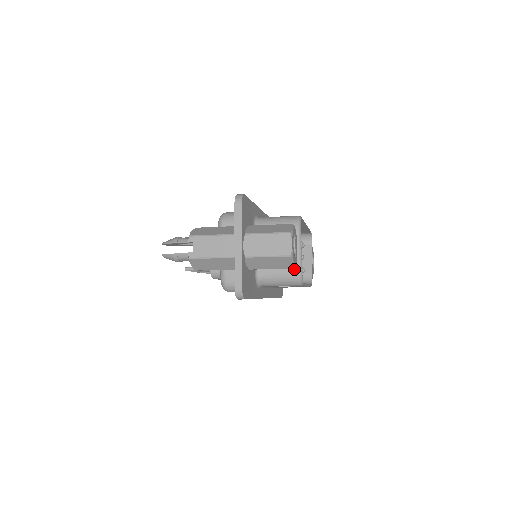
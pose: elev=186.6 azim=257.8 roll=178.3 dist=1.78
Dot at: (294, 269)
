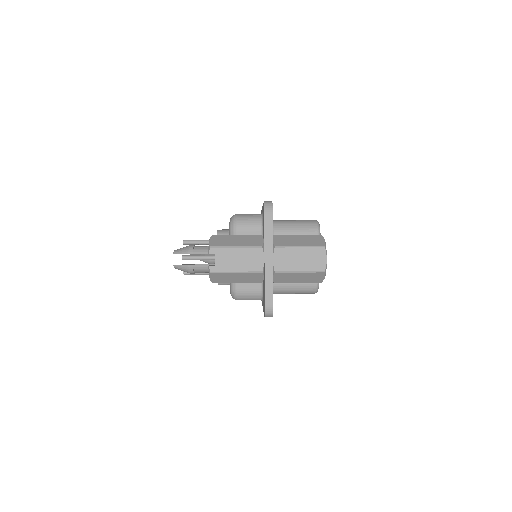
Dot at: occluded
